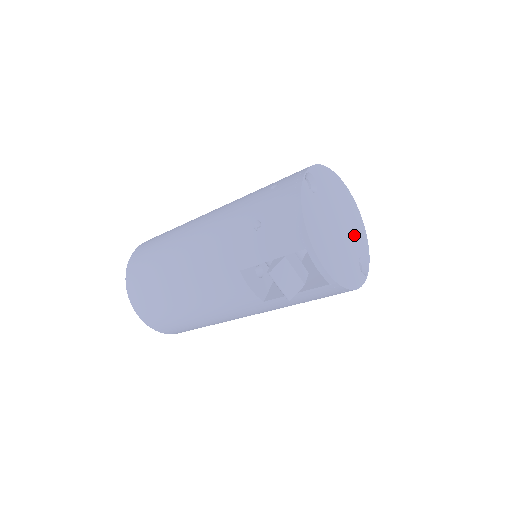
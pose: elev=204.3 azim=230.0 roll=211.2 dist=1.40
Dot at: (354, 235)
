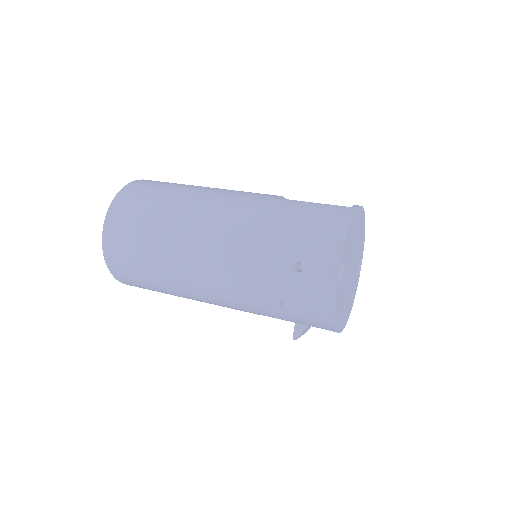
Dot at: (359, 250)
